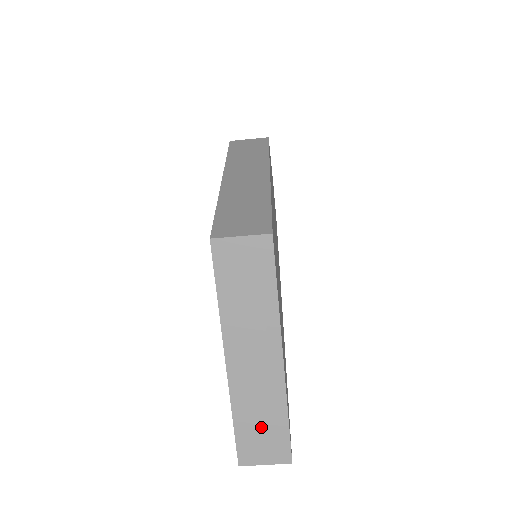
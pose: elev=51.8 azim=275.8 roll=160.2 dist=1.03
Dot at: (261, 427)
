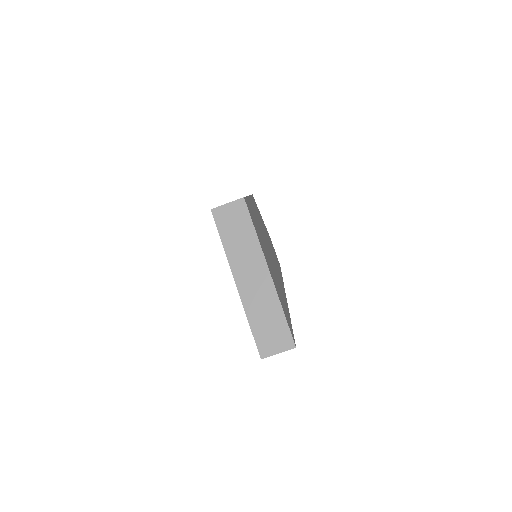
Dot at: (268, 324)
